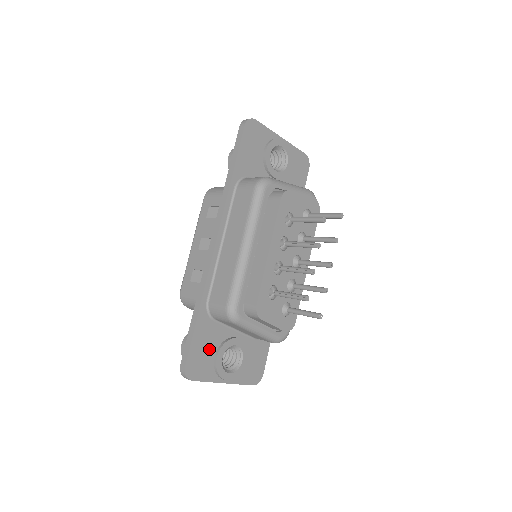
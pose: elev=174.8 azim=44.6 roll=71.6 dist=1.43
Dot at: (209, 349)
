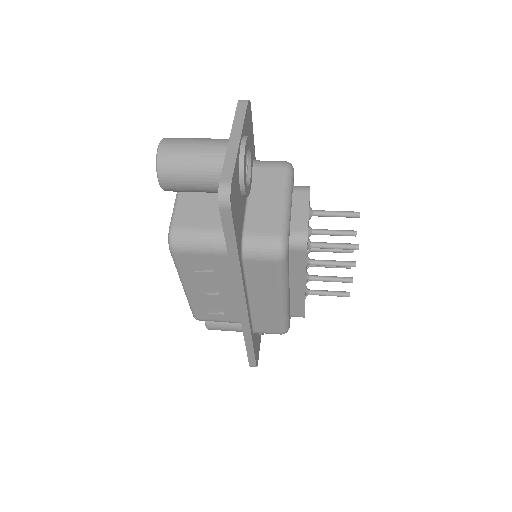
Dot at: (257, 338)
